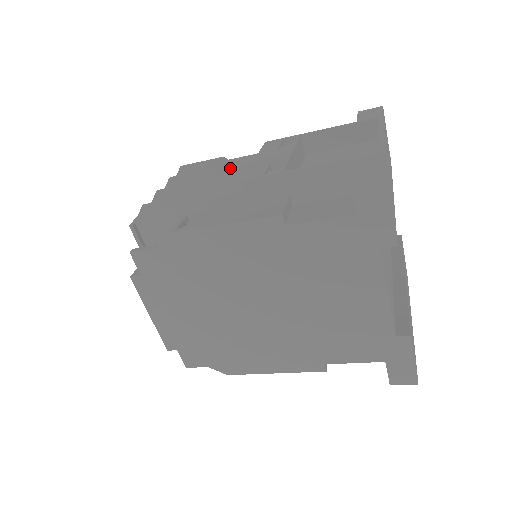
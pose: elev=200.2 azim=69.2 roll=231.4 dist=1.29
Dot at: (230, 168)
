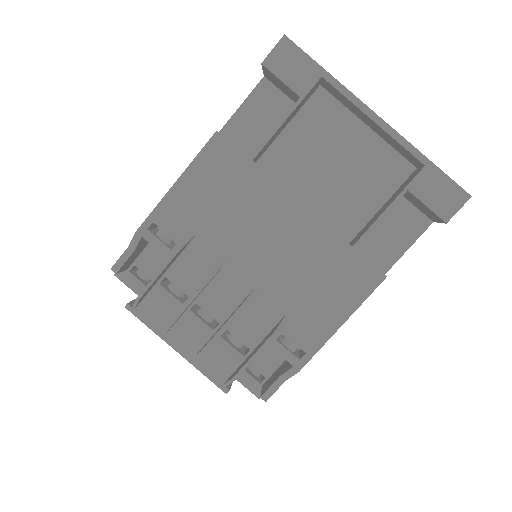
Dot at: occluded
